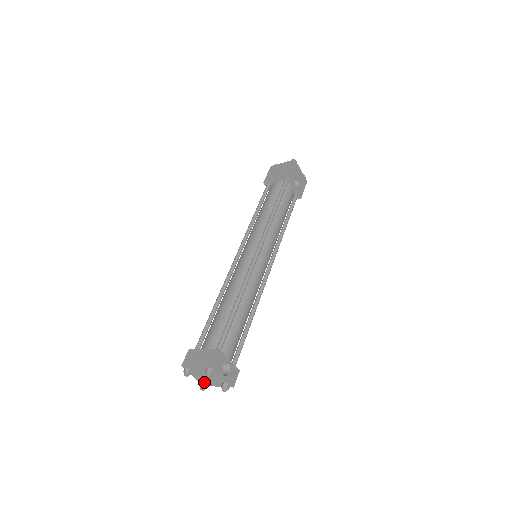
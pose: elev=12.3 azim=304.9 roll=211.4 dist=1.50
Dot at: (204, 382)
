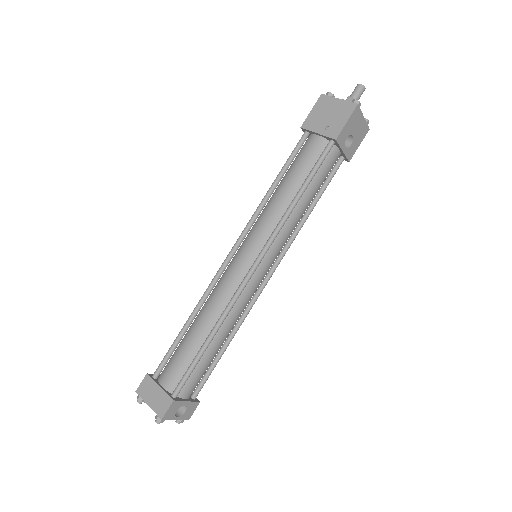
Dot at: occluded
